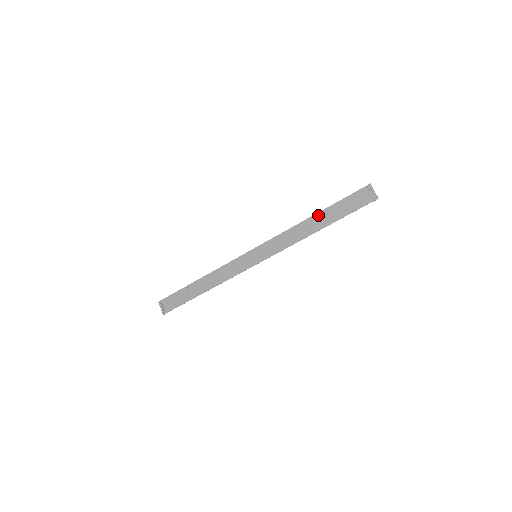
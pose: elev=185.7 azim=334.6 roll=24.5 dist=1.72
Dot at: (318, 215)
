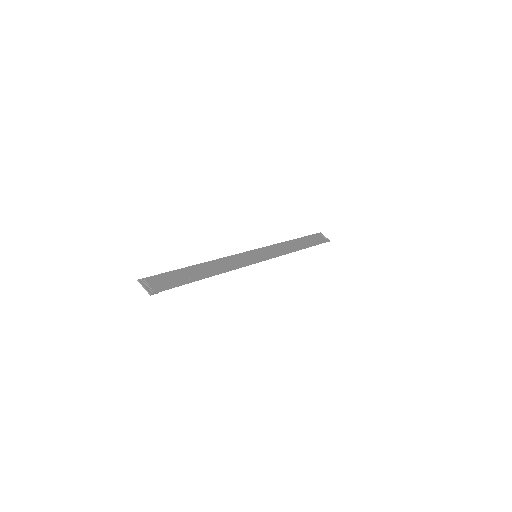
Dot at: (296, 240)
